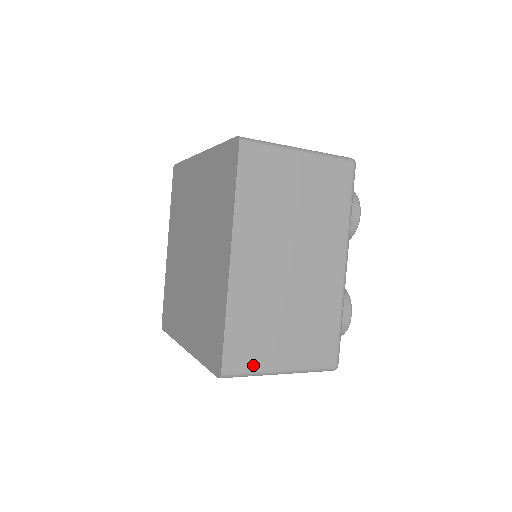
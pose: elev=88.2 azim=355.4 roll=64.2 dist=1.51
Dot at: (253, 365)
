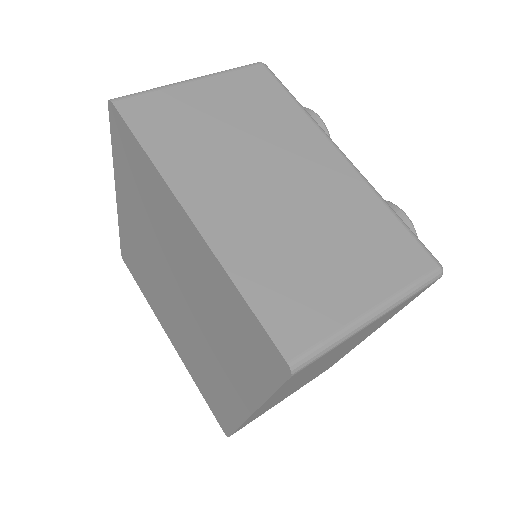
Dot at: (325, 326)
